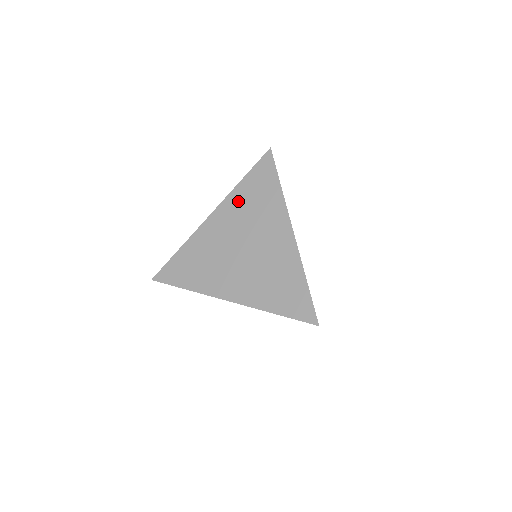
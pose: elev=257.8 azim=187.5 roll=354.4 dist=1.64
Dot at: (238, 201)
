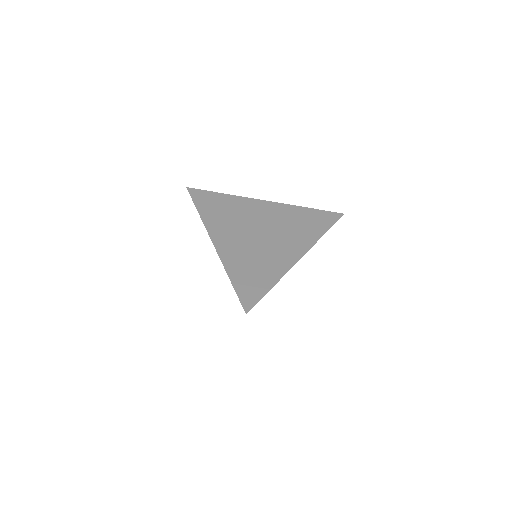
Dot at: (291, 213)
